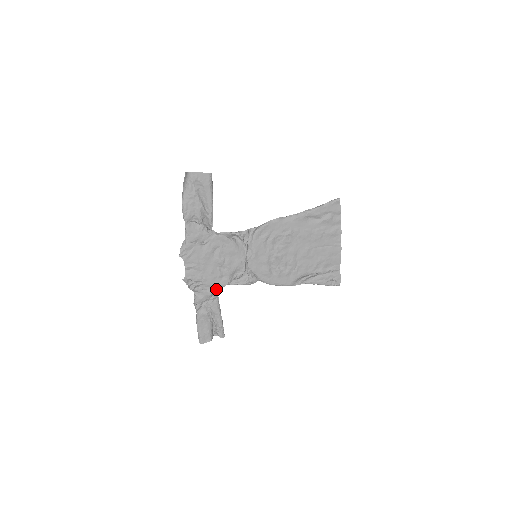
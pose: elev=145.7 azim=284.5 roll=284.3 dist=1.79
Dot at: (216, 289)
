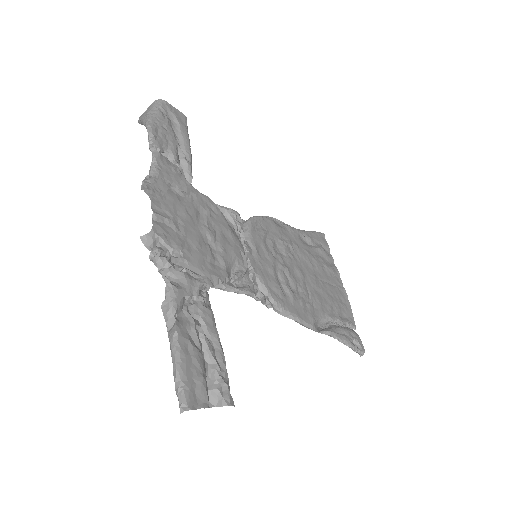
Dot at: (208, 280)
